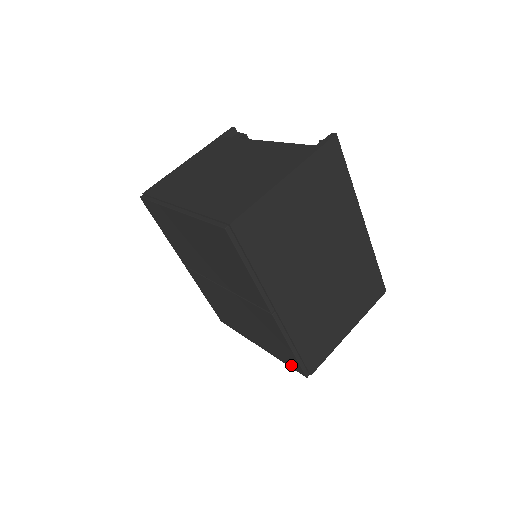
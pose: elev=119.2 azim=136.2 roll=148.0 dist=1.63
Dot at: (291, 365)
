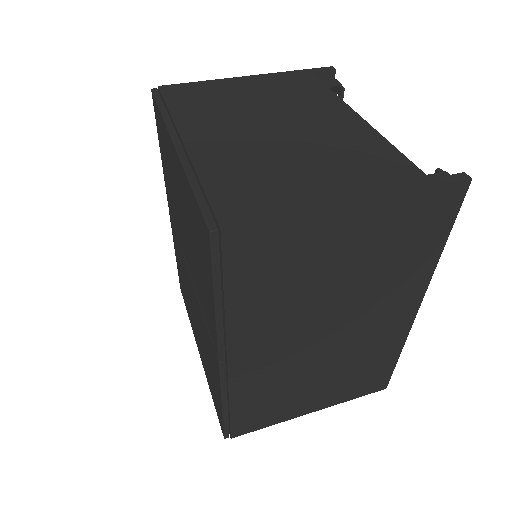
Dot at: (216, 409)
